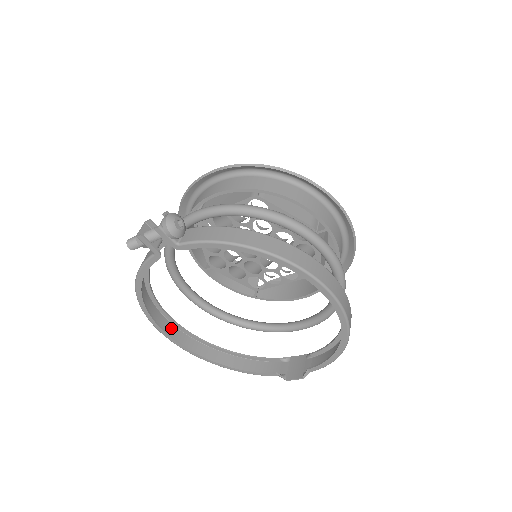
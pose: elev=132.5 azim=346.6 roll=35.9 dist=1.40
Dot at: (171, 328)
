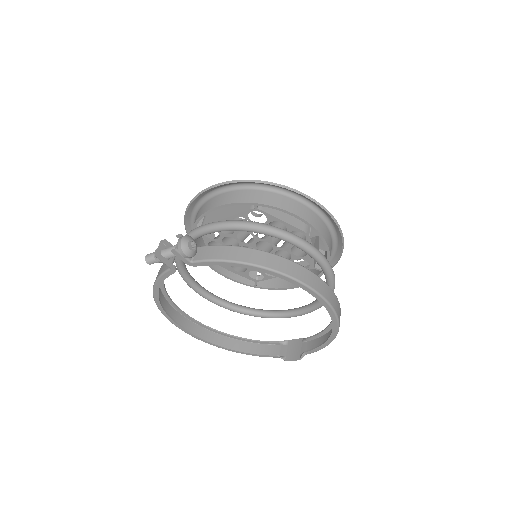
Dot at: (183, 320)
